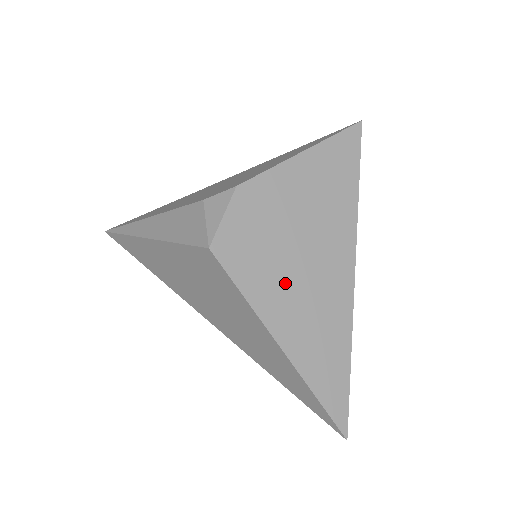
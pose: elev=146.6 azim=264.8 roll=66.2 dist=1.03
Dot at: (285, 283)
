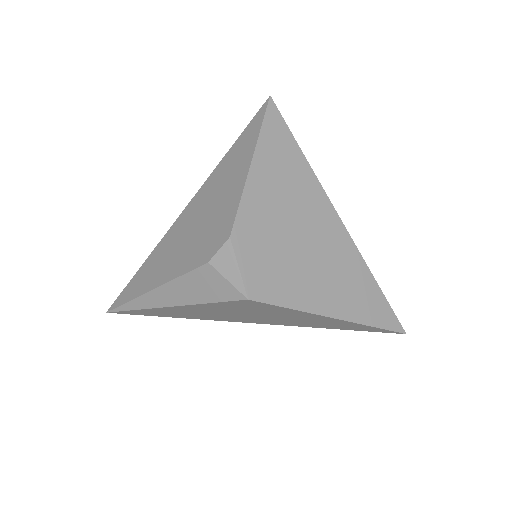
Dot at: (309, 275)
